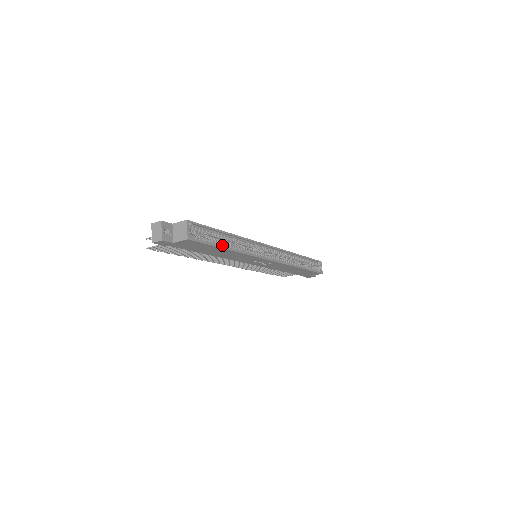
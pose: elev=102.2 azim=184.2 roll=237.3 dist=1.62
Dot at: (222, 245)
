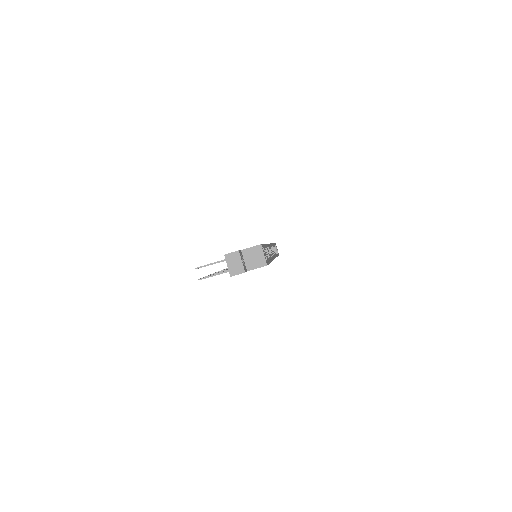
Dot at: (267, 259)
